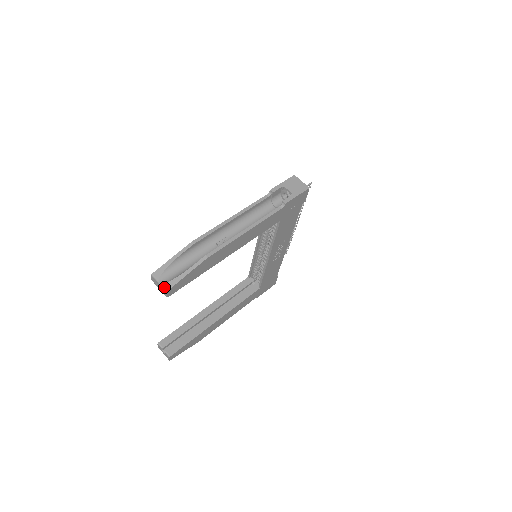
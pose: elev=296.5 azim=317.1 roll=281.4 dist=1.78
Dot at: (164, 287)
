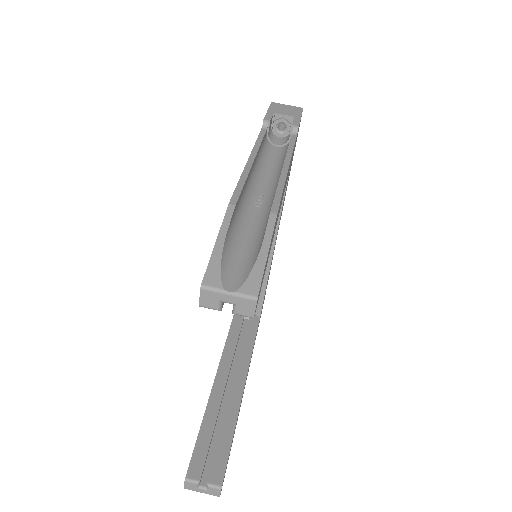
Dot at: (246, 294)
